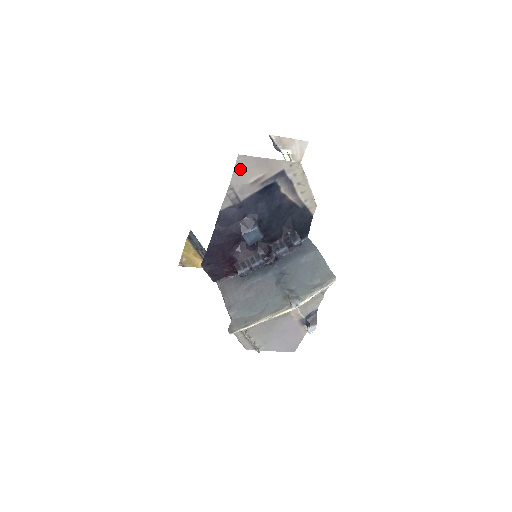
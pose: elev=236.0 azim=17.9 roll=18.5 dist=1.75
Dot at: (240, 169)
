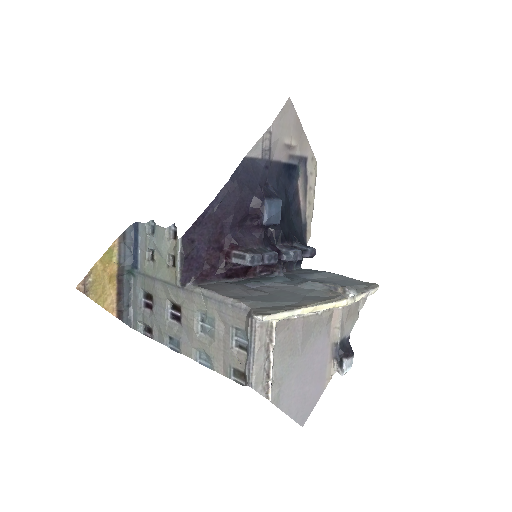
Dot at: (284, 116)
